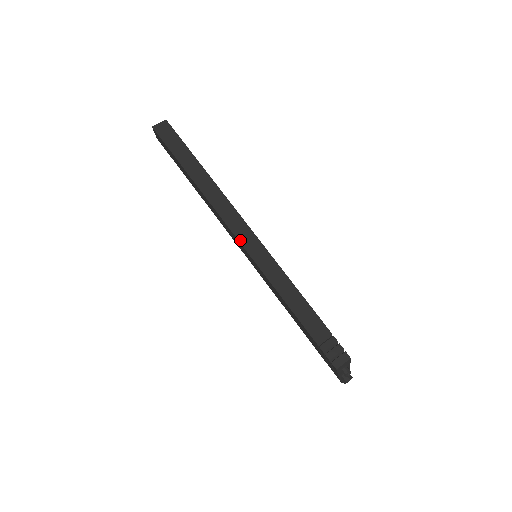
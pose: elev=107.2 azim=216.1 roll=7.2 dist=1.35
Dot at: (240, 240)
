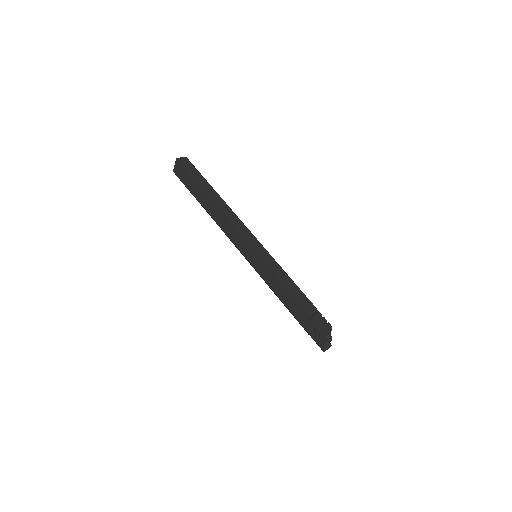
Dot at: (247, 241)
